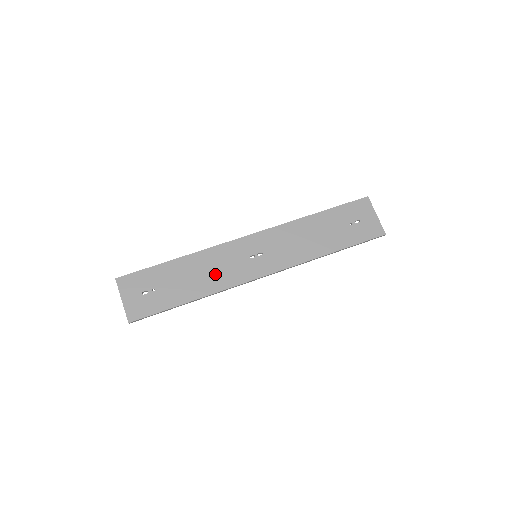
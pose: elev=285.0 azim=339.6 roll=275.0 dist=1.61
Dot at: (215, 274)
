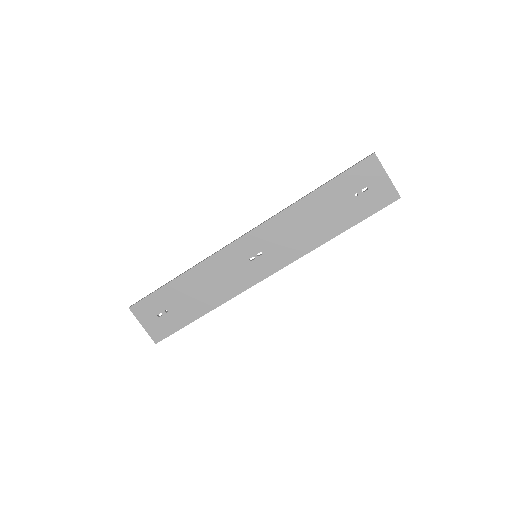
Dot at: (219, 285)
